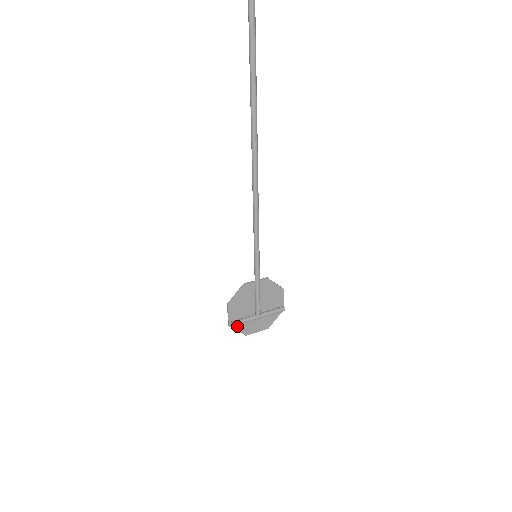
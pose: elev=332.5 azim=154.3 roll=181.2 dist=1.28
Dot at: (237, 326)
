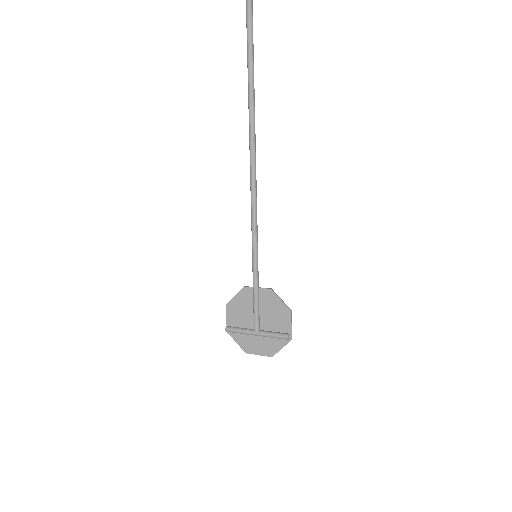
Dot at: (236, 336)
